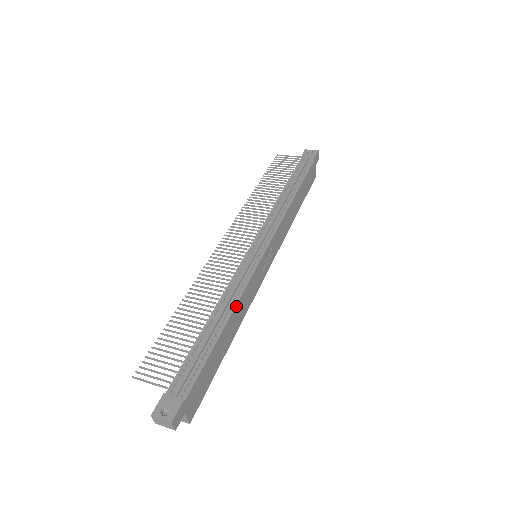
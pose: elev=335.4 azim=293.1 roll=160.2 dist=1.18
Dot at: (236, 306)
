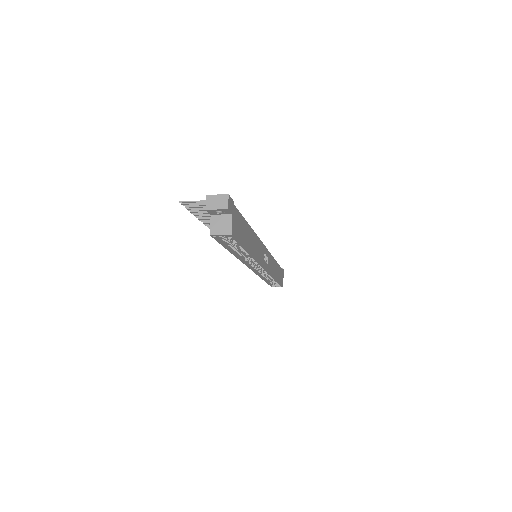
Dot at: (255, 234)
